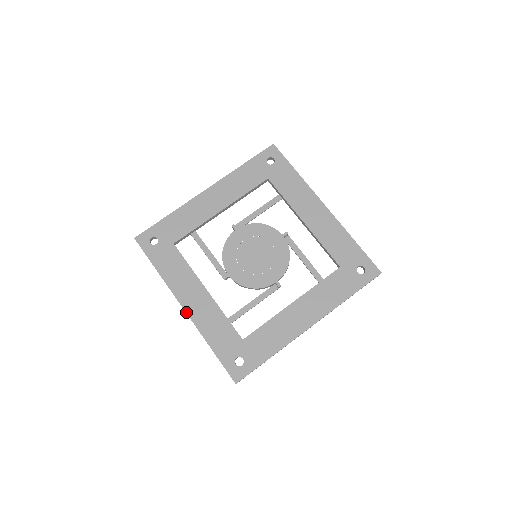
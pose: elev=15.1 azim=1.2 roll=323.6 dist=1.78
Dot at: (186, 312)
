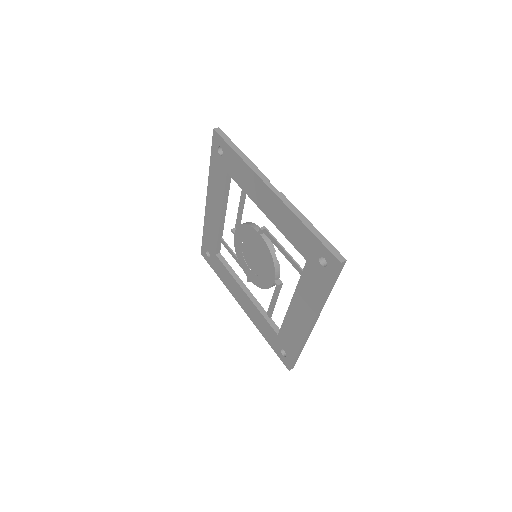
Dot at: (206, 204)
